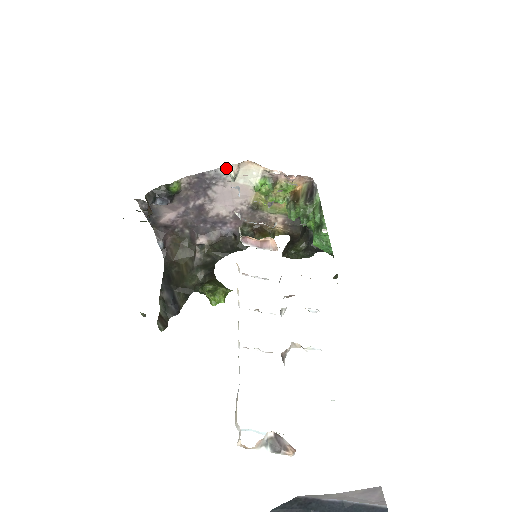
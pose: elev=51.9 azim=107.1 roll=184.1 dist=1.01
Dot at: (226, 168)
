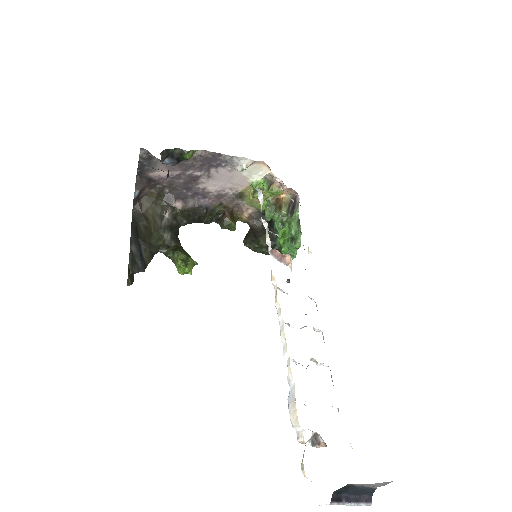
Dot at: (242, 159)
